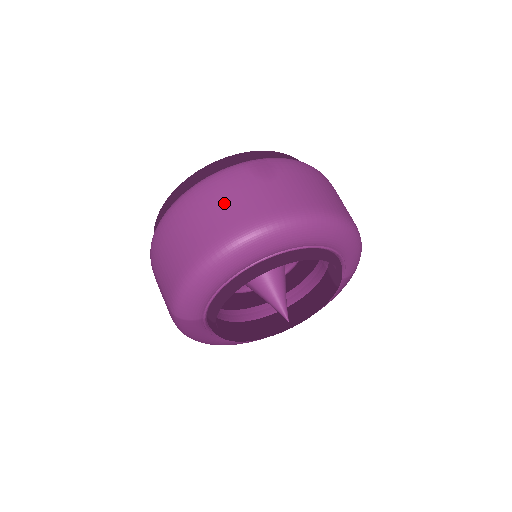
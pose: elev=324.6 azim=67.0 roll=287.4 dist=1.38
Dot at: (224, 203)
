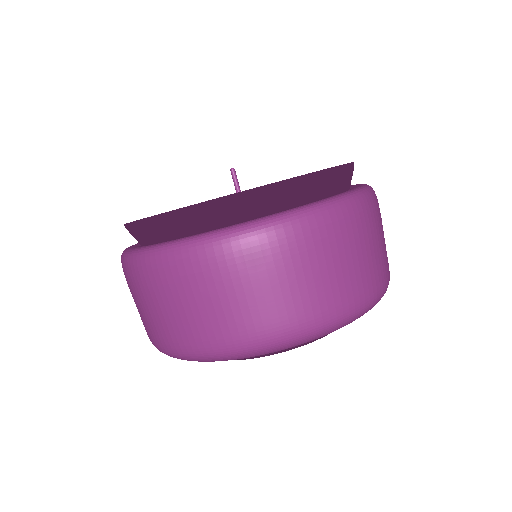
Dot at: (194, 303)
